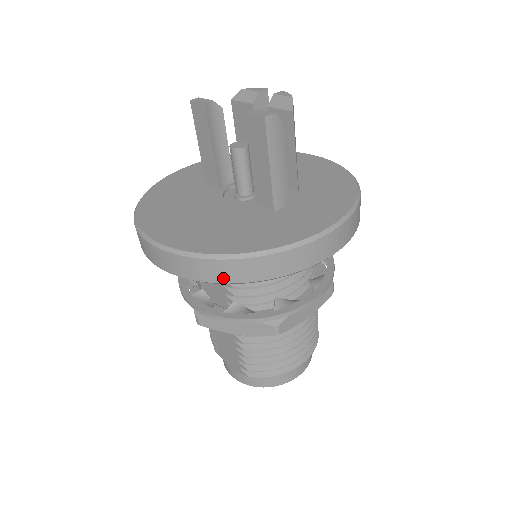
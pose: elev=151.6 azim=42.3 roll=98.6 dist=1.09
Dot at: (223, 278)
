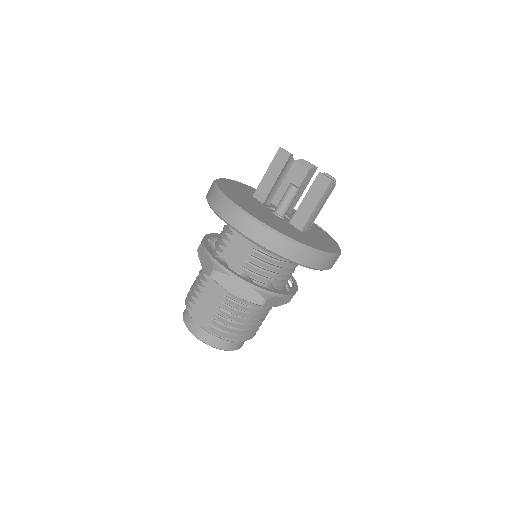
Dot at: (275, 248)
